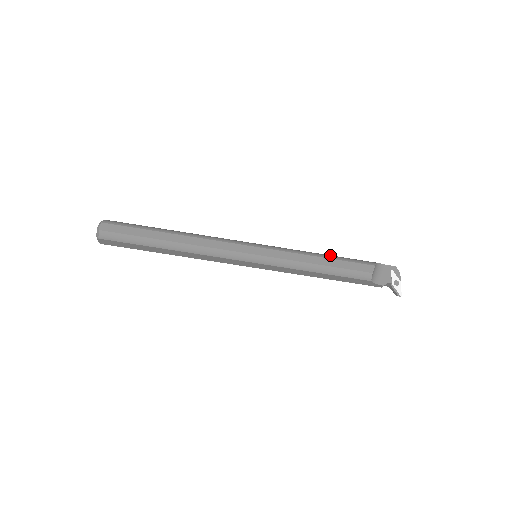
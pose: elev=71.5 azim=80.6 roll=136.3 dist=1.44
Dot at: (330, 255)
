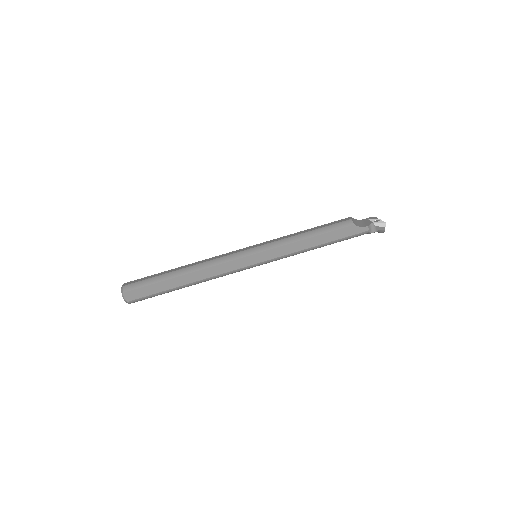
Dot at: occluded
